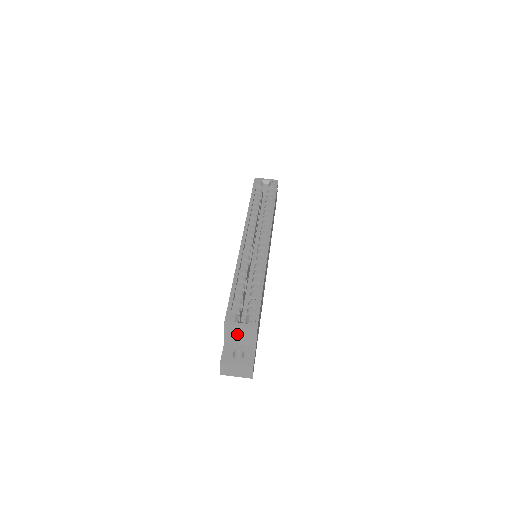
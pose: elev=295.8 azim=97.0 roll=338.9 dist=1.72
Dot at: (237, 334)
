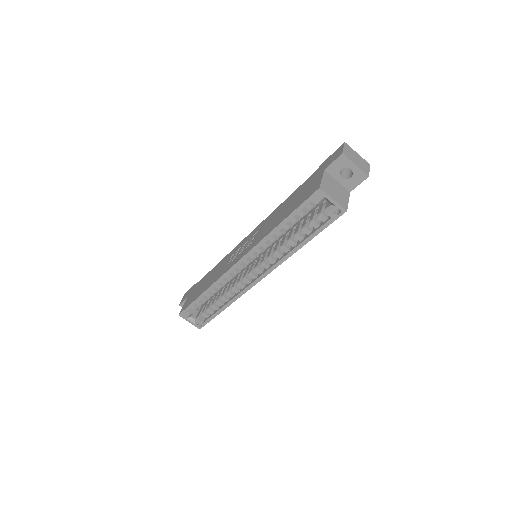
Dot at: occluded
